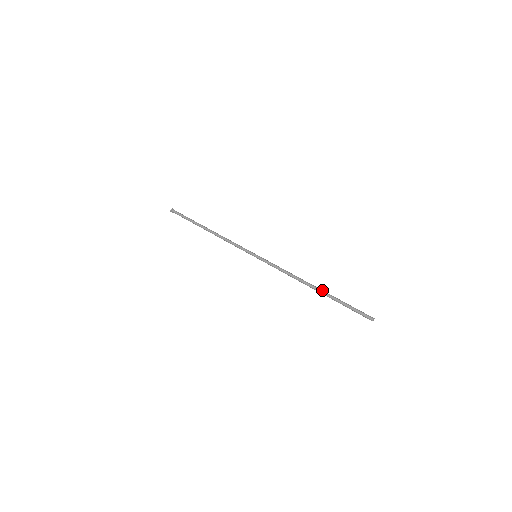
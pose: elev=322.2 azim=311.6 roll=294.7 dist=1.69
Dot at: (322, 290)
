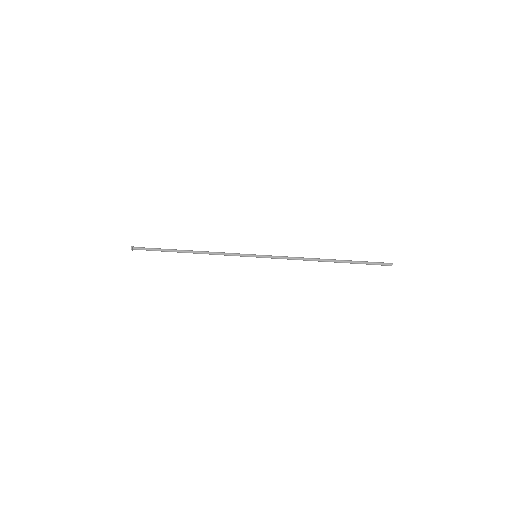
Dot at: (337, 260)
